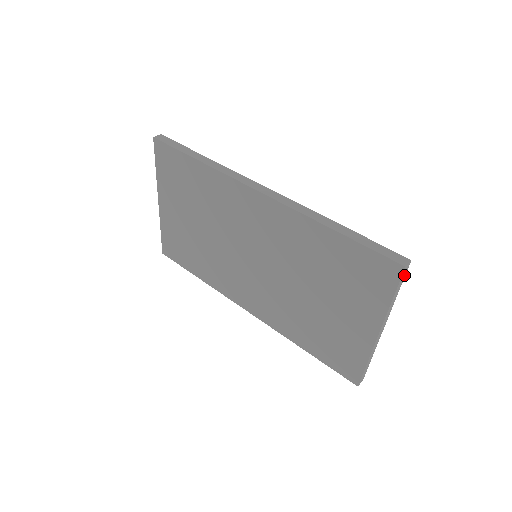
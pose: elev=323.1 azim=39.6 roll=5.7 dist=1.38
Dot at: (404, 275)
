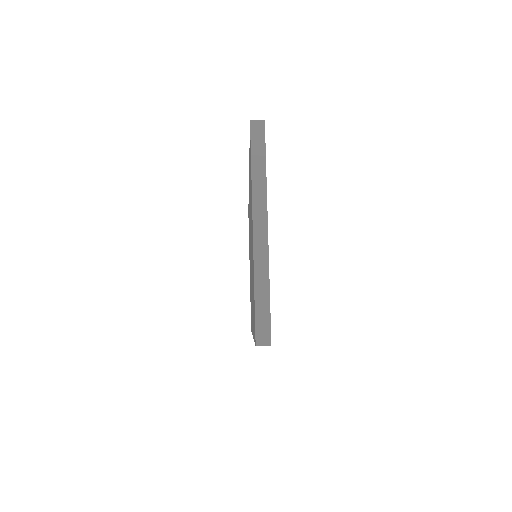
Dot at: (261, 139)
